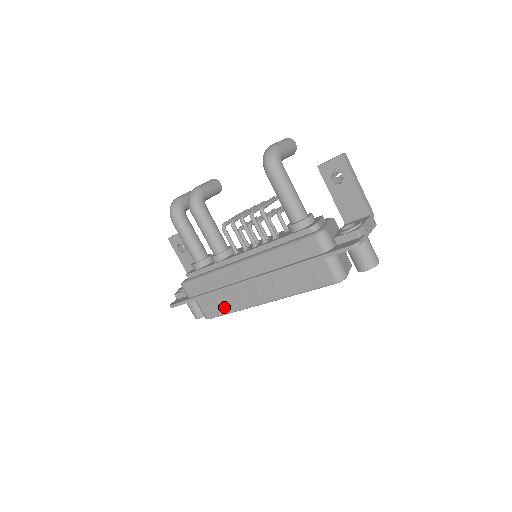
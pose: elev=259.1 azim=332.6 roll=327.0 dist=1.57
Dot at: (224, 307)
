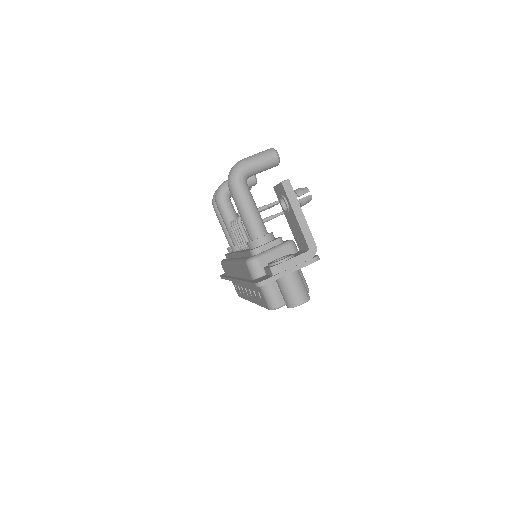
Dot at: (240, 292)
